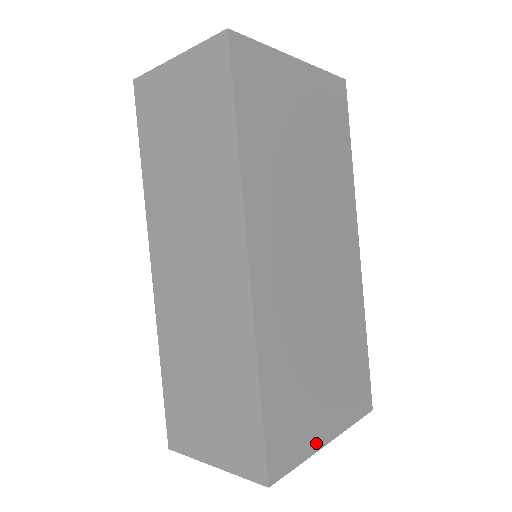
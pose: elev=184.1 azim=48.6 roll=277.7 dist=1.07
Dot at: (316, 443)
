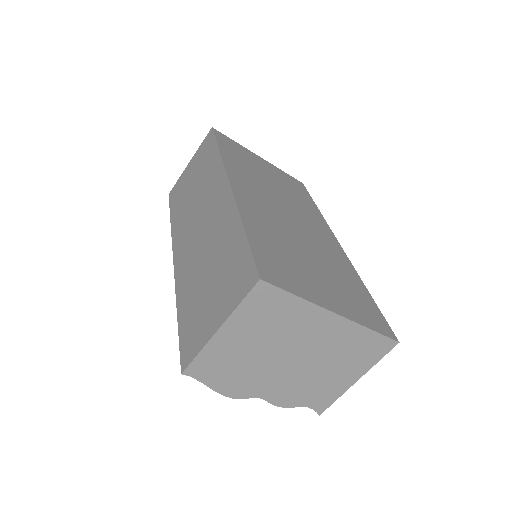
Dot at: (318, 301)
